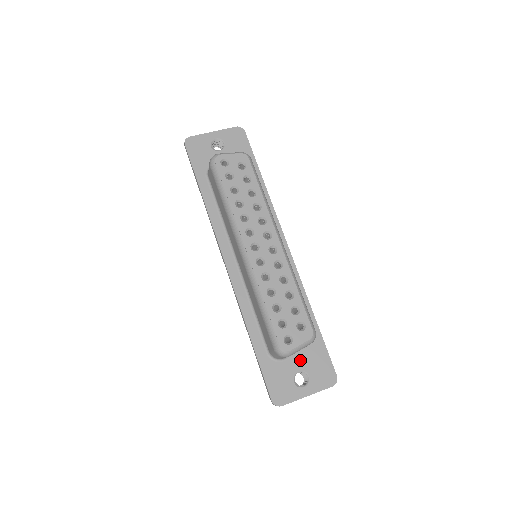
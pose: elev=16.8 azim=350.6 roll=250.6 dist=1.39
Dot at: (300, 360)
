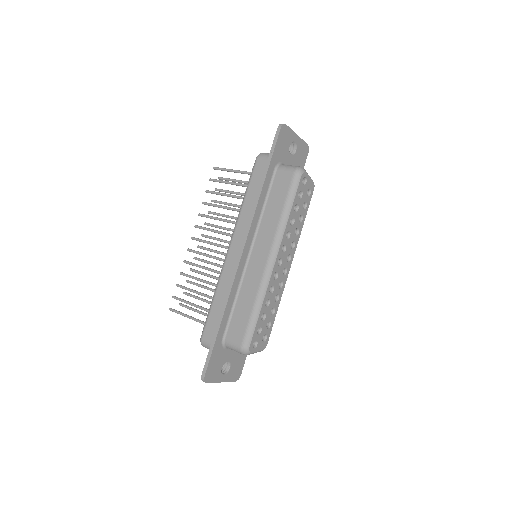
Dot at: (233, 353)
